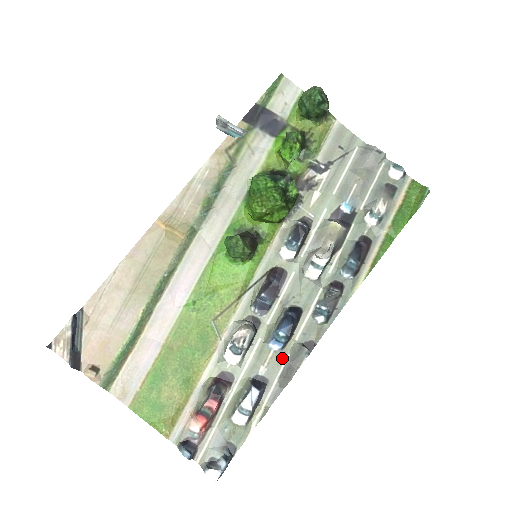
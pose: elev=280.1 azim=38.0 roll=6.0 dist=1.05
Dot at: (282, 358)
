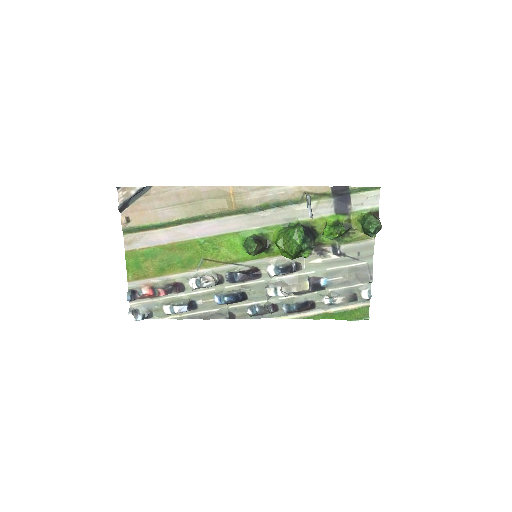
Dot at: (214, 307)
